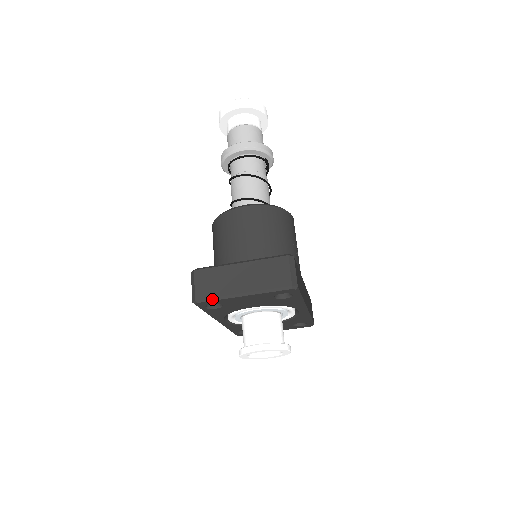
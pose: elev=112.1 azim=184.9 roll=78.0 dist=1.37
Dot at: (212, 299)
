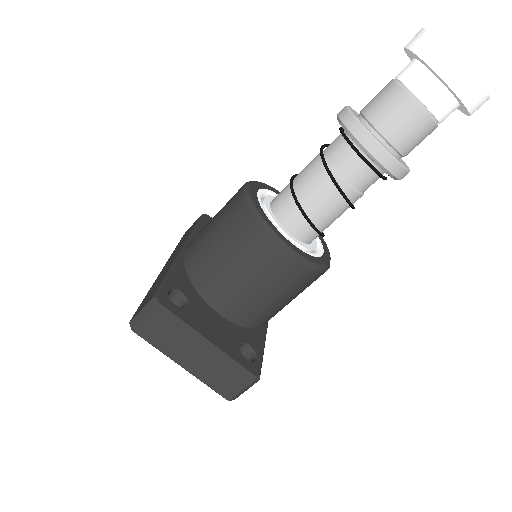
Dot at: (150, 343)
